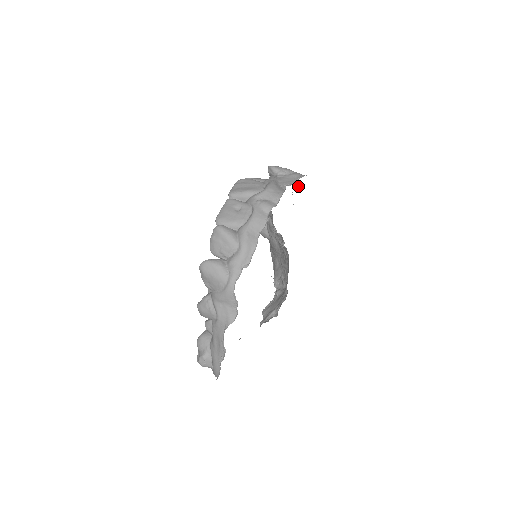
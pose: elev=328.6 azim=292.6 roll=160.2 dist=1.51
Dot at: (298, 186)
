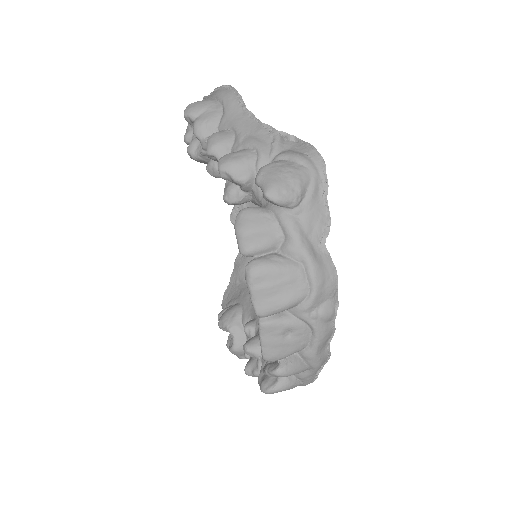
Dot at: (282, 136)
